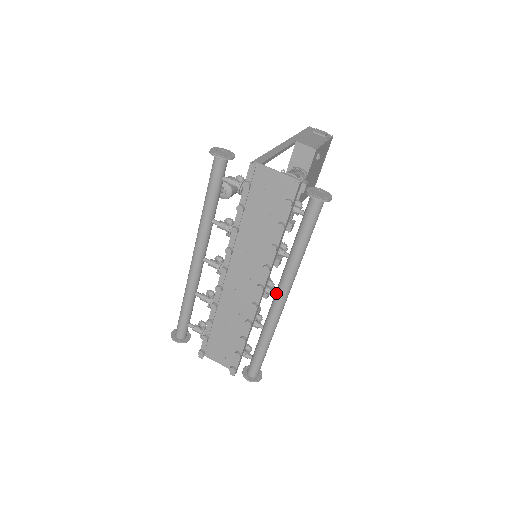
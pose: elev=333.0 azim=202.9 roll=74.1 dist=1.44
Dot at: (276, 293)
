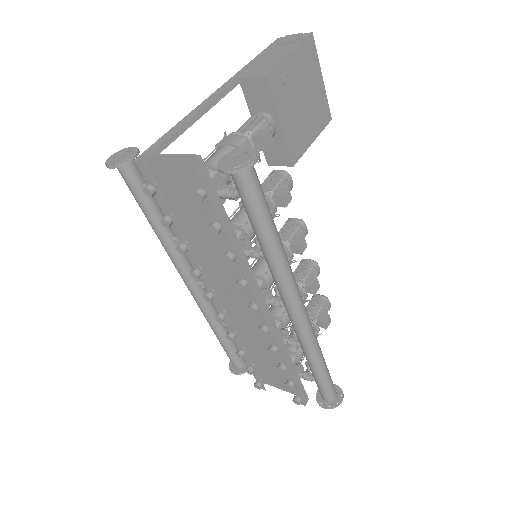
Dot at: (283, 305)
